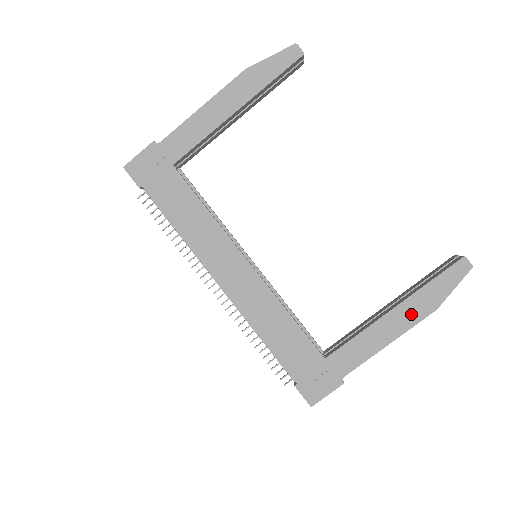
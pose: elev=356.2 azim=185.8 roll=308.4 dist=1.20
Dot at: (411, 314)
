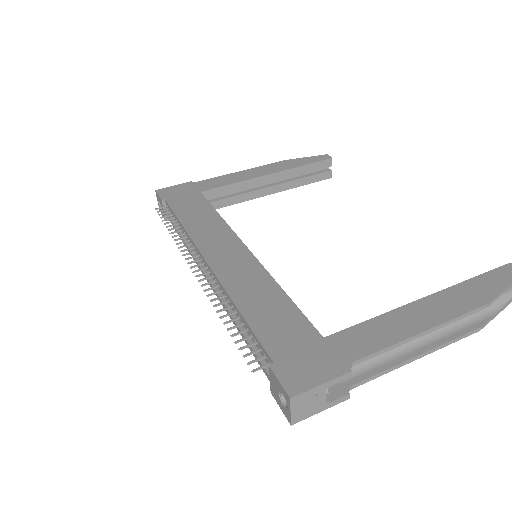
Dot at: (451, 304)
